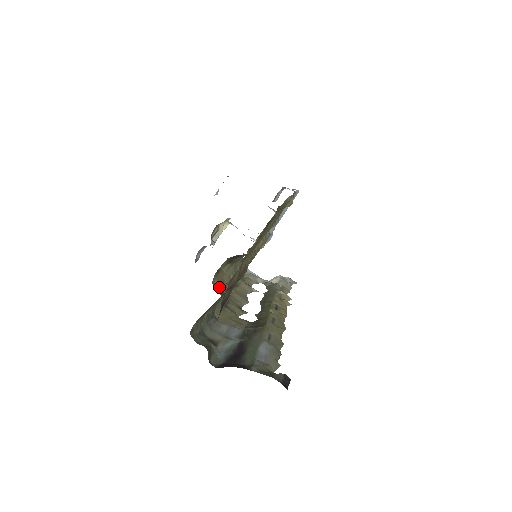
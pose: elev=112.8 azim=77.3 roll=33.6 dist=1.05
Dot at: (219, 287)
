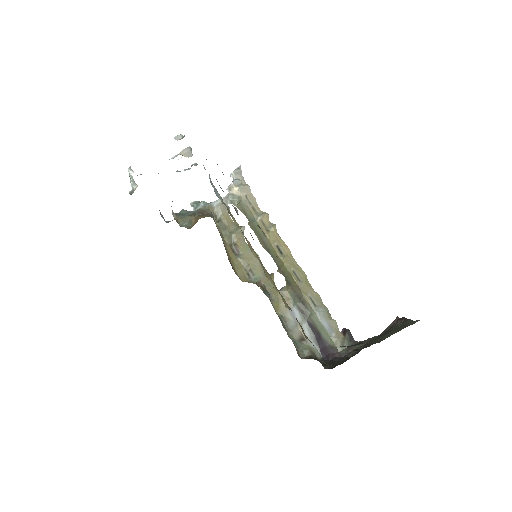
Dot at: (243, 274)
